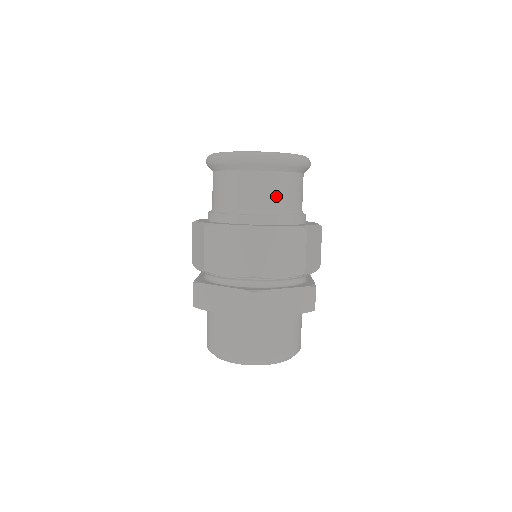
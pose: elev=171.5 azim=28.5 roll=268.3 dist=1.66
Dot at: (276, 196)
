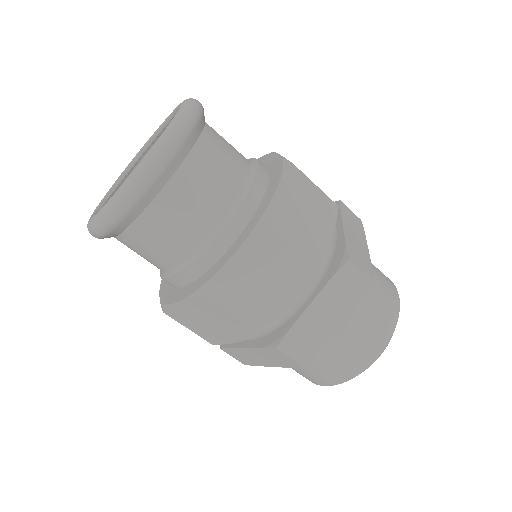
Dot at: (191, 219)
